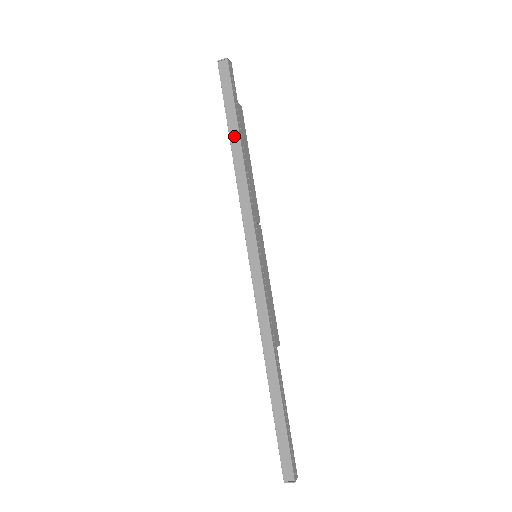
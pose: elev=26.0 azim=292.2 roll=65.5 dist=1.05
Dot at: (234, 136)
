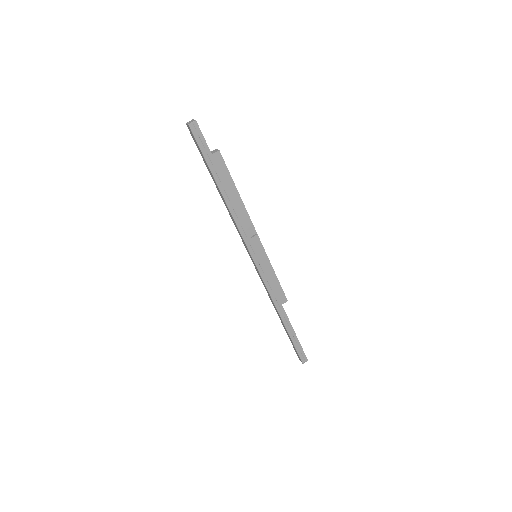
Dot at: (215, 183)
